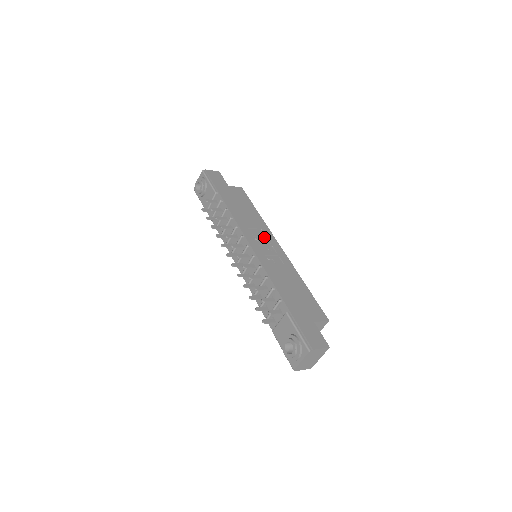
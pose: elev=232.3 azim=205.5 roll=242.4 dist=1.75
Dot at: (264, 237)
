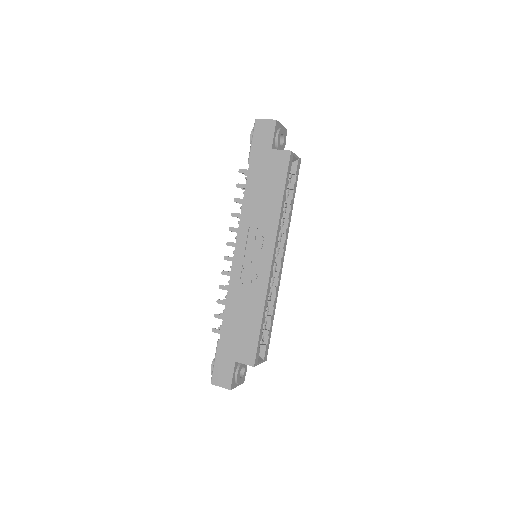
Dot at: (260, 244)
